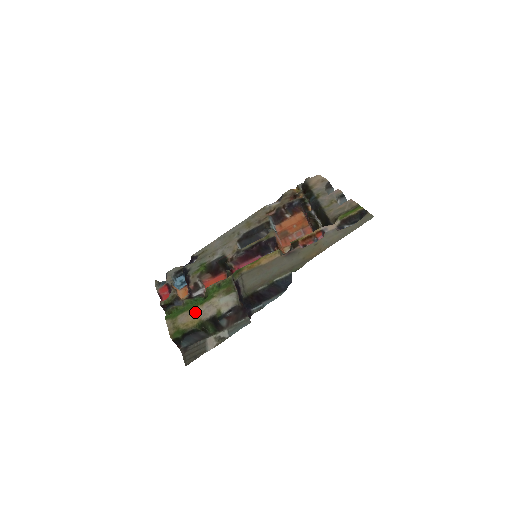
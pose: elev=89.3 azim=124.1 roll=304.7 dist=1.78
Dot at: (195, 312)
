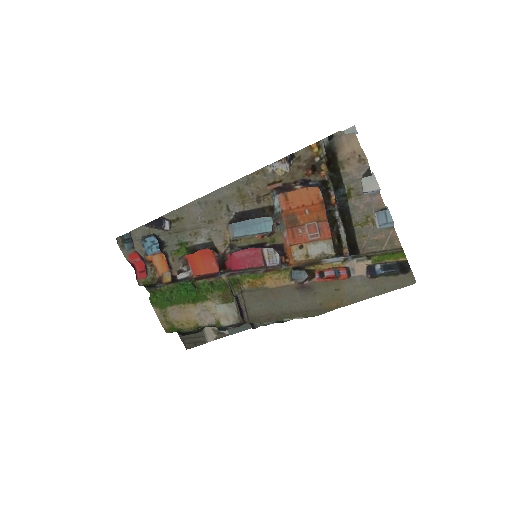
Dot at: (188, 312)
